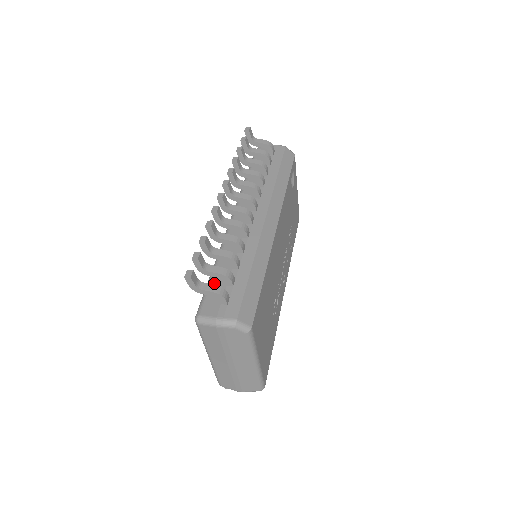
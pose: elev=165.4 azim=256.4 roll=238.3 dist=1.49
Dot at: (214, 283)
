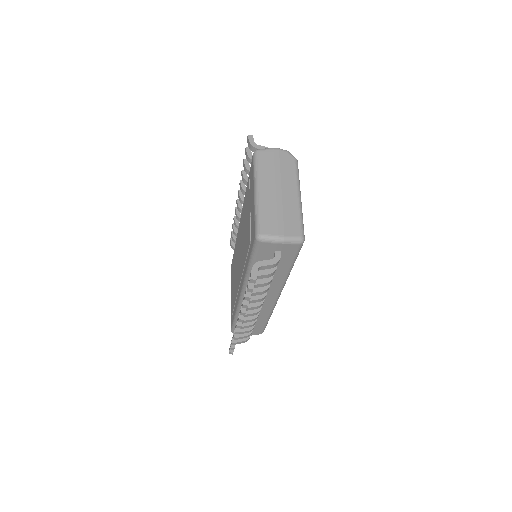
Dot at: occluded
